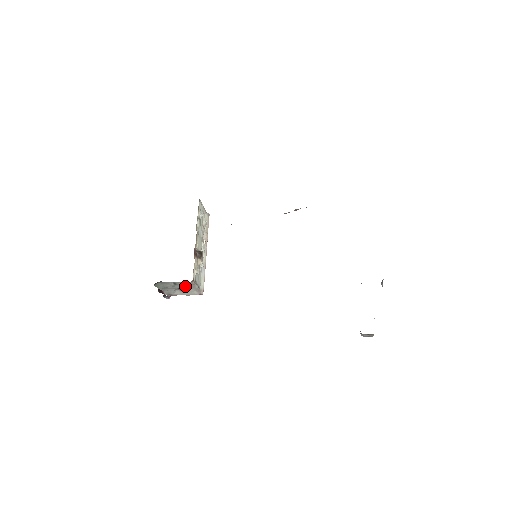
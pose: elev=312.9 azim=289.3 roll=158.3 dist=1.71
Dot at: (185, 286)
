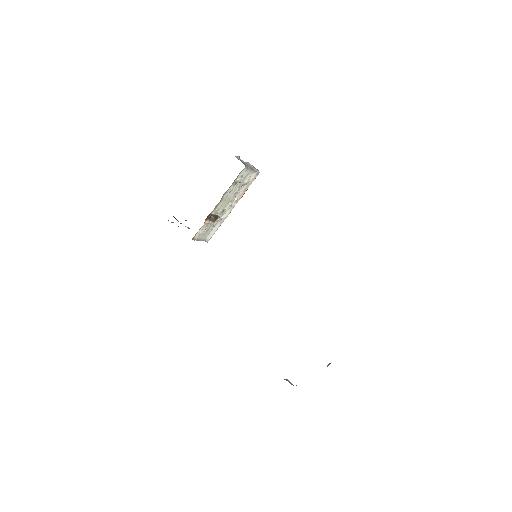
Dot at: occluded
